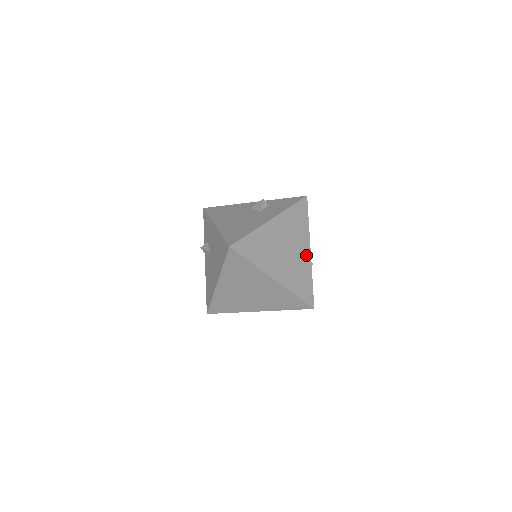
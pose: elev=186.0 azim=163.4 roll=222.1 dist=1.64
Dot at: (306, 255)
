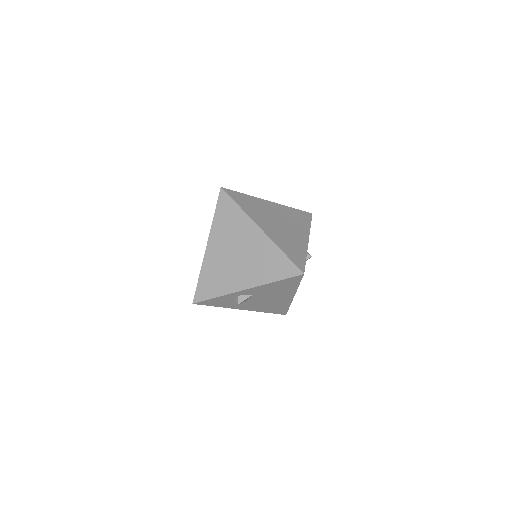
Dot at: (303, 239)
